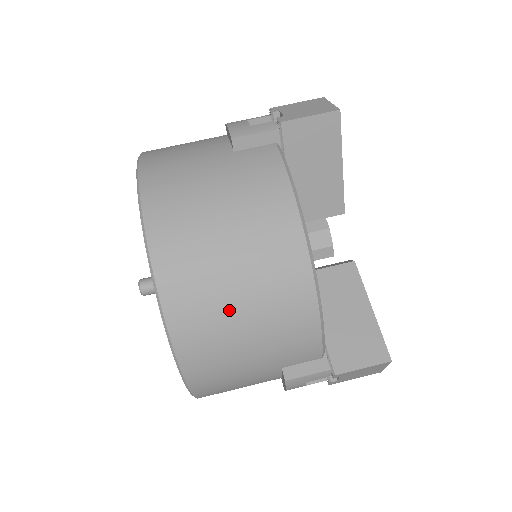
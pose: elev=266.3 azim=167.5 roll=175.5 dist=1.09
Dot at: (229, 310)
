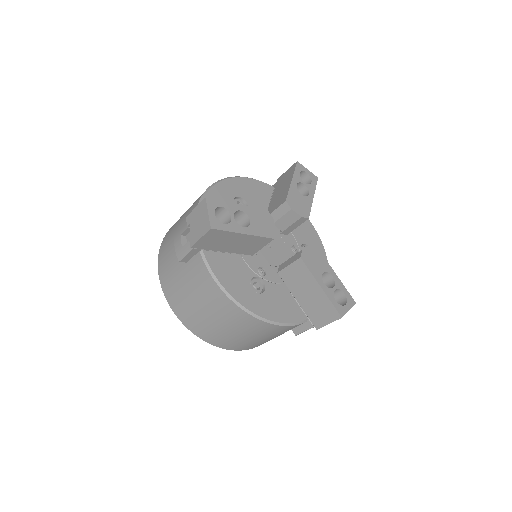
Dot at: (237, 338)
